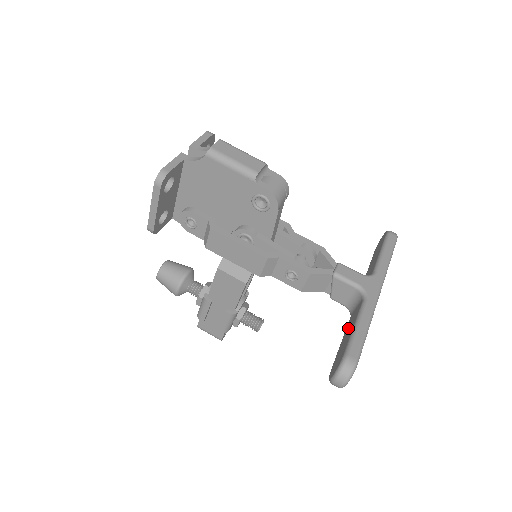
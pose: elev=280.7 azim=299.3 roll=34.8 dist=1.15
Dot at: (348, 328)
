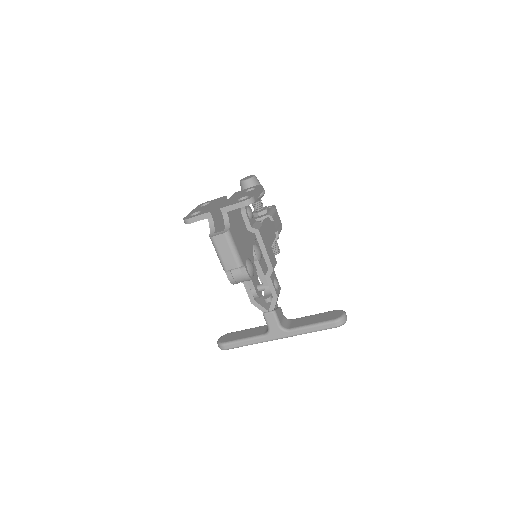
Dot at: (252, 331)
